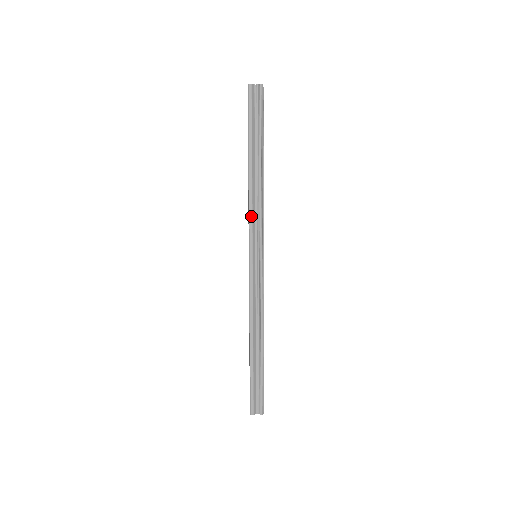
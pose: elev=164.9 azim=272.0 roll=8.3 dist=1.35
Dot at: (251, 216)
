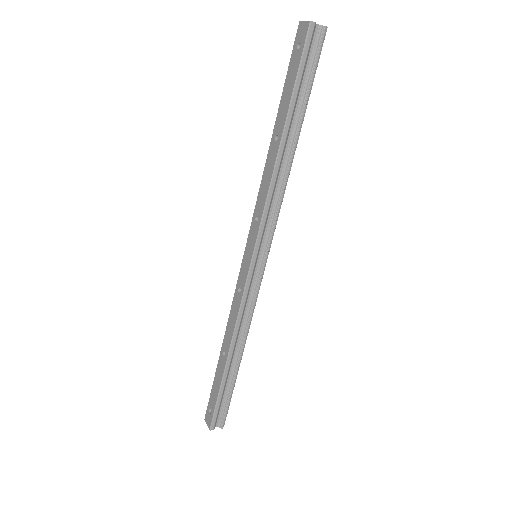
Dot at: (267, 209)
